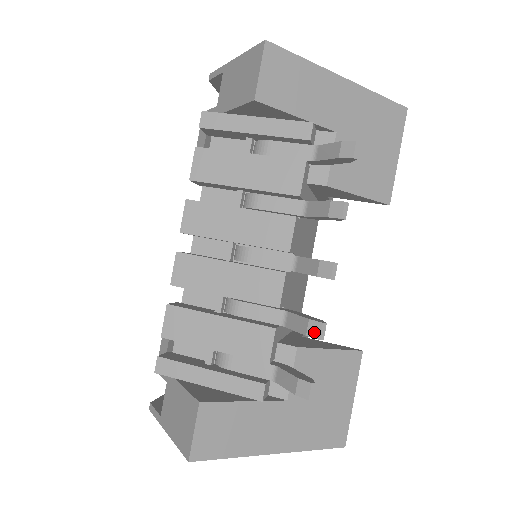
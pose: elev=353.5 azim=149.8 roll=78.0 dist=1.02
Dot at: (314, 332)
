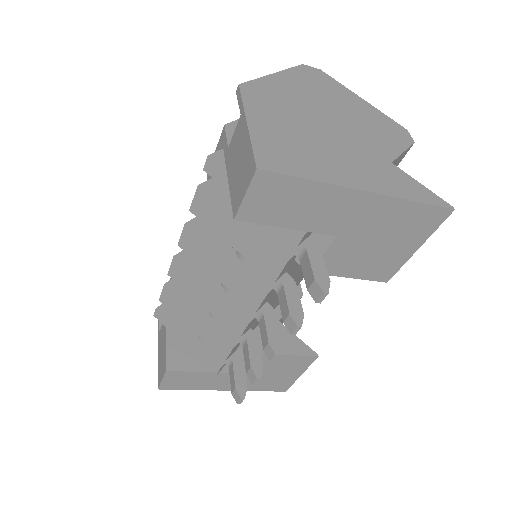
Dot at: (251, 377)
